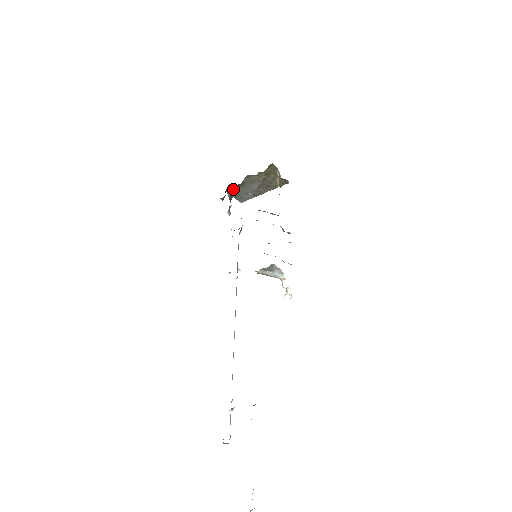
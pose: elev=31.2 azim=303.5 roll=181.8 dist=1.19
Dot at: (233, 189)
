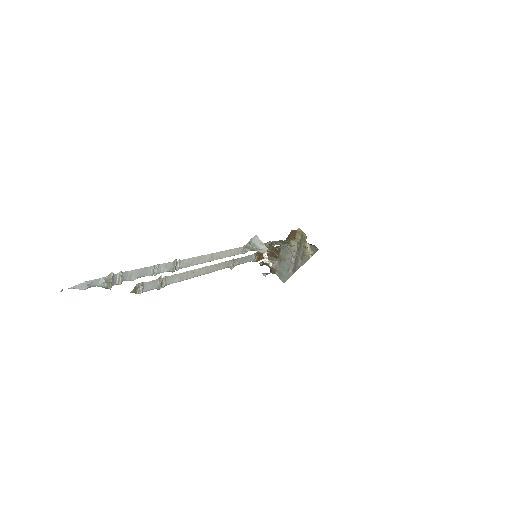
Dot at: (274, 264)
